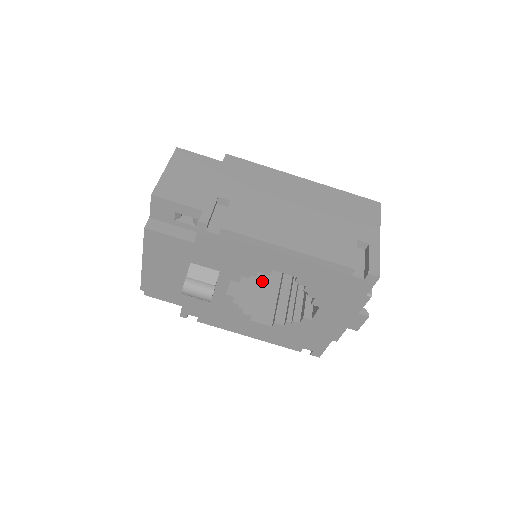
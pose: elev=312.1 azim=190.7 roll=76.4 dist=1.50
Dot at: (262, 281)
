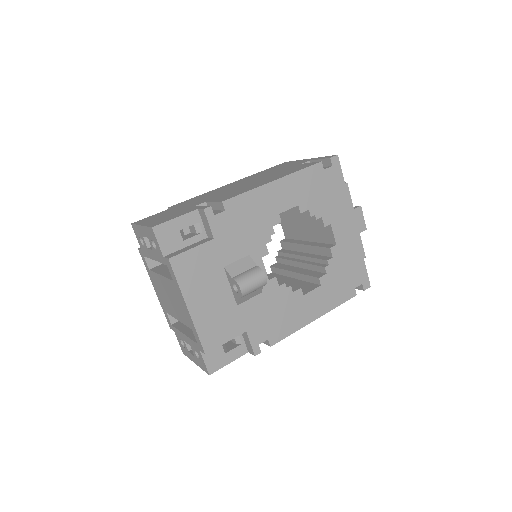
Dot at: occluded
